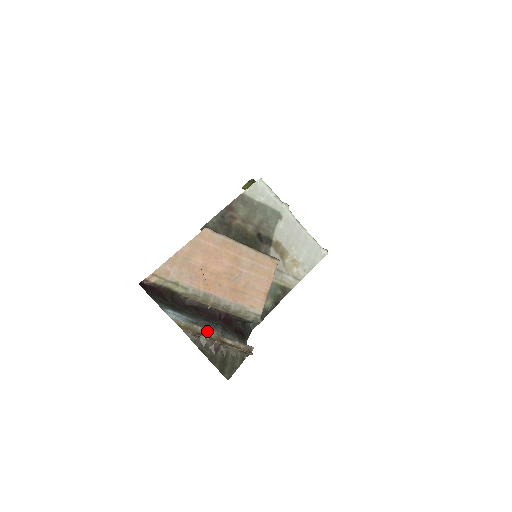
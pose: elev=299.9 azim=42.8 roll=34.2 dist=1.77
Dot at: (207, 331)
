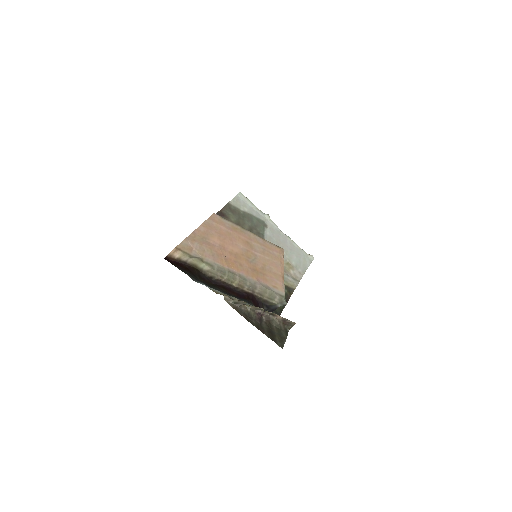
Dot at: (244, 303)
